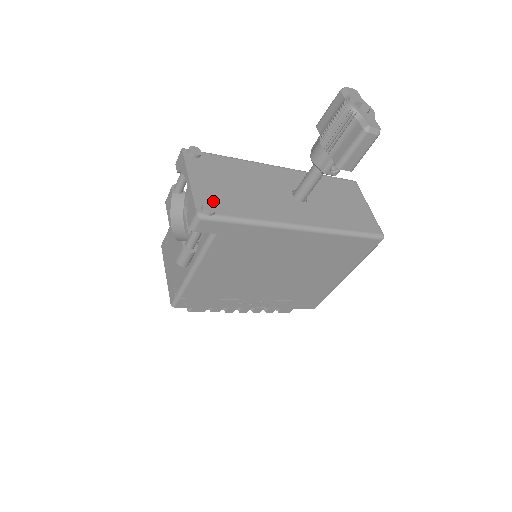
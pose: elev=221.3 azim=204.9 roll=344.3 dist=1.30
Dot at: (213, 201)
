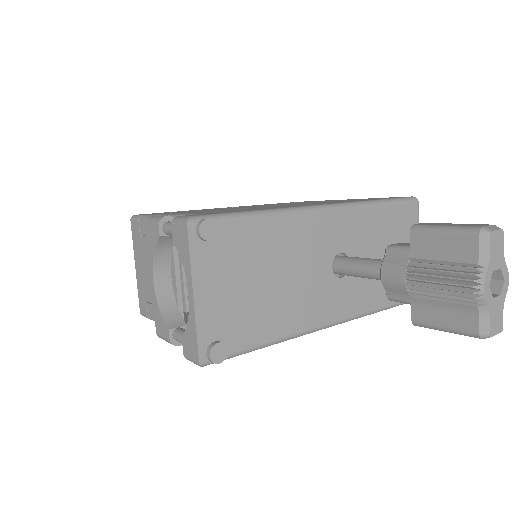
Dot at: (224, 330)
